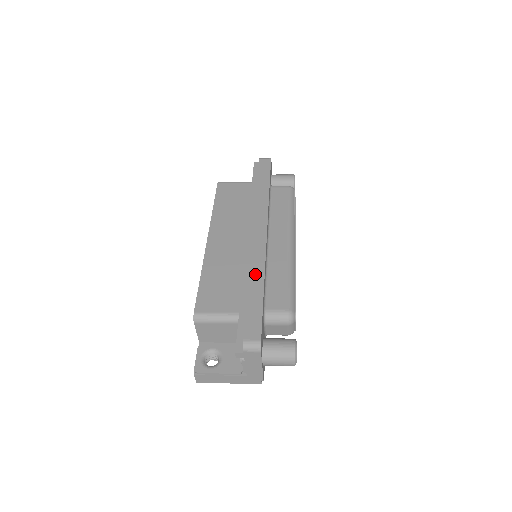
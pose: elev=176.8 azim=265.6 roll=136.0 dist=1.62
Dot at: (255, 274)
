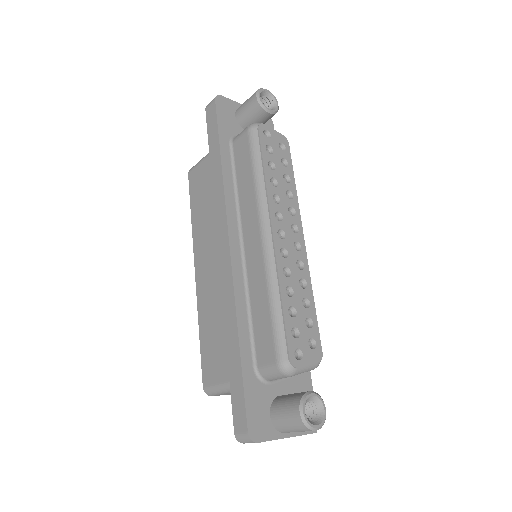
Dot at: (229, 323)
